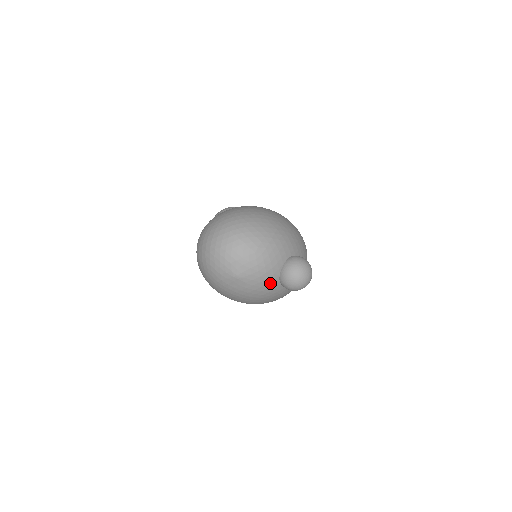
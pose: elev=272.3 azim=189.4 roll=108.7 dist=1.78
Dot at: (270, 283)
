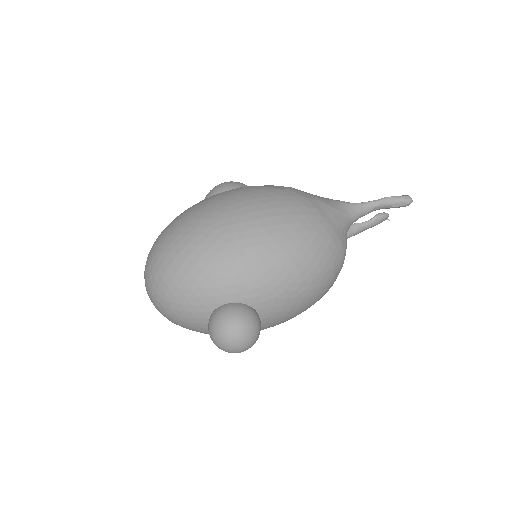
Dot at: occluded
